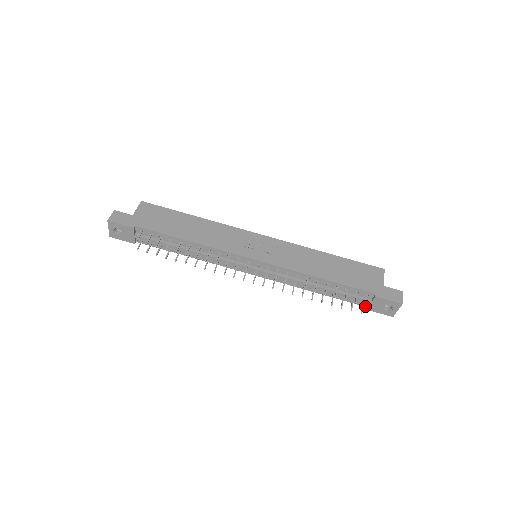
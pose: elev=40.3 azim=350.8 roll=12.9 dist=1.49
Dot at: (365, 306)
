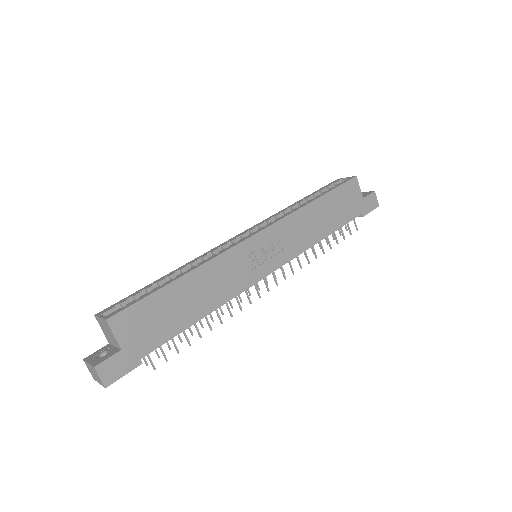
Dot at: occluded
